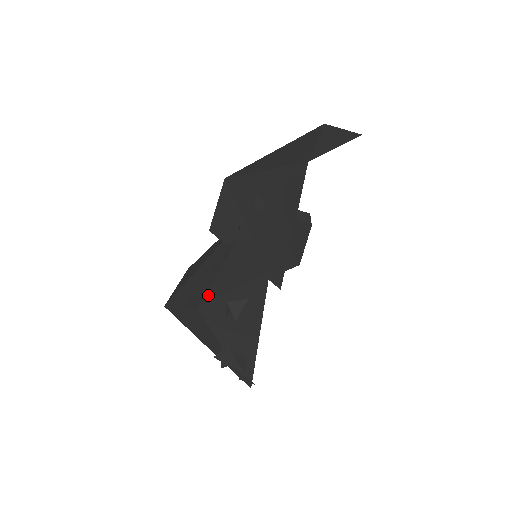
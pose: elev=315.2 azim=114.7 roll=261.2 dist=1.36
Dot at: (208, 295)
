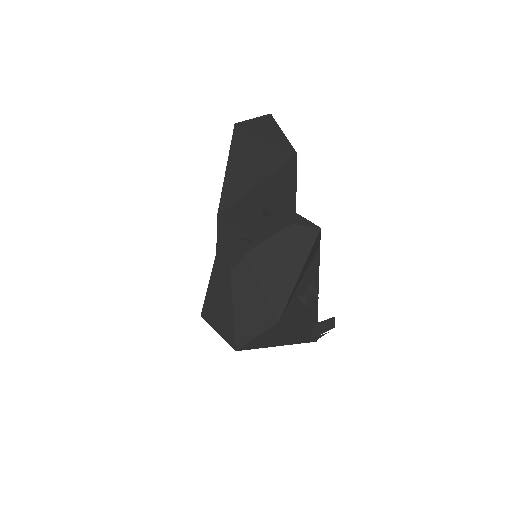
Dot at: (275, 306)
